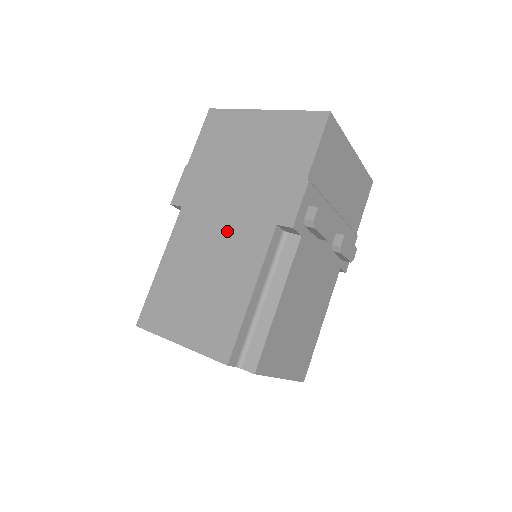
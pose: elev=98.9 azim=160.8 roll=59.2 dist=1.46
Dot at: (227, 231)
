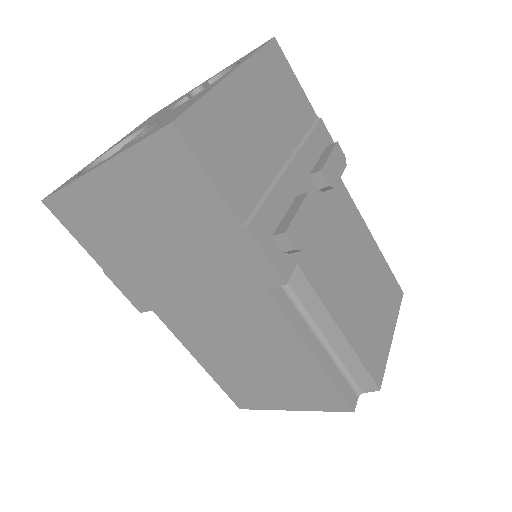
Dot at: (223, 315)
